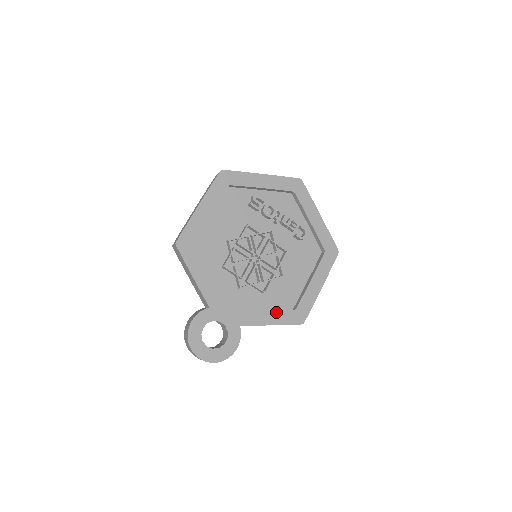
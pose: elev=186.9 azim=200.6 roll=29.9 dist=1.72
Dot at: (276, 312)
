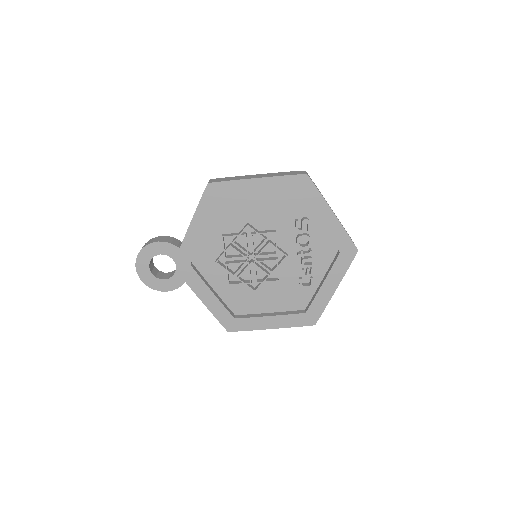
Dot at: (220, 304)
